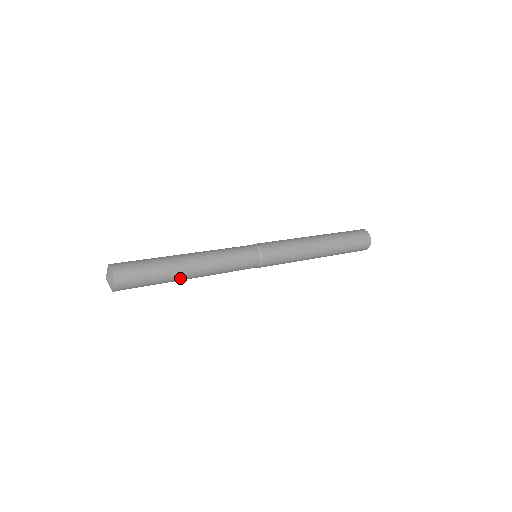
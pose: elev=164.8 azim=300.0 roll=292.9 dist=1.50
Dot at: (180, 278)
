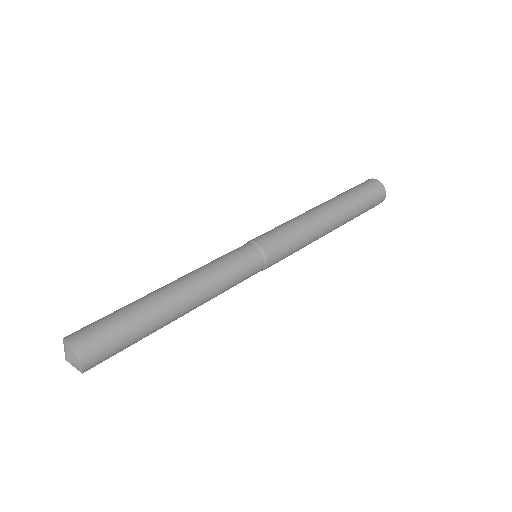
Dot at: occluded
